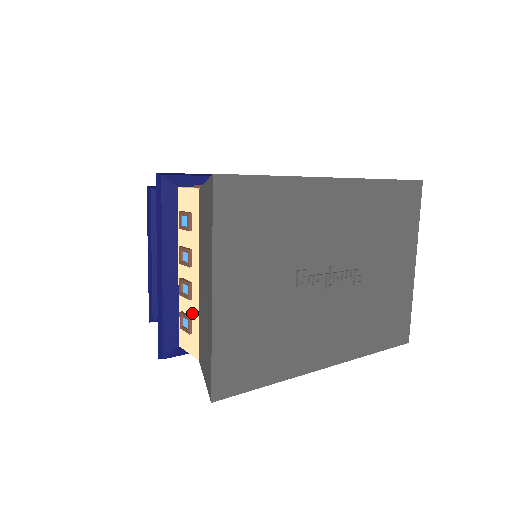
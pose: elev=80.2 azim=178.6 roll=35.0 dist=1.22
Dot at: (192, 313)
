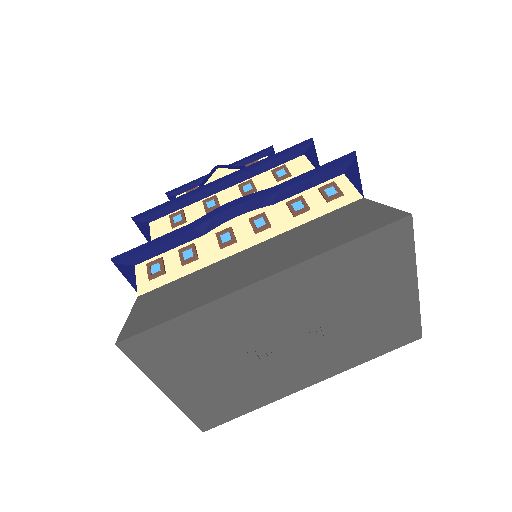
Dot at: occluded
